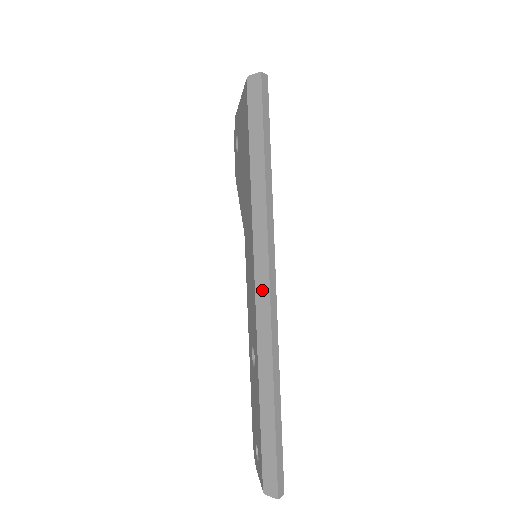
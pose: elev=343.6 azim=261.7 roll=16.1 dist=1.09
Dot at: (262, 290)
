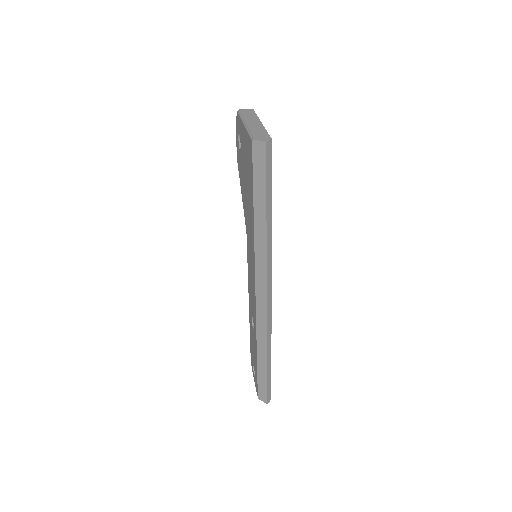
Dot at: (261, 299)
